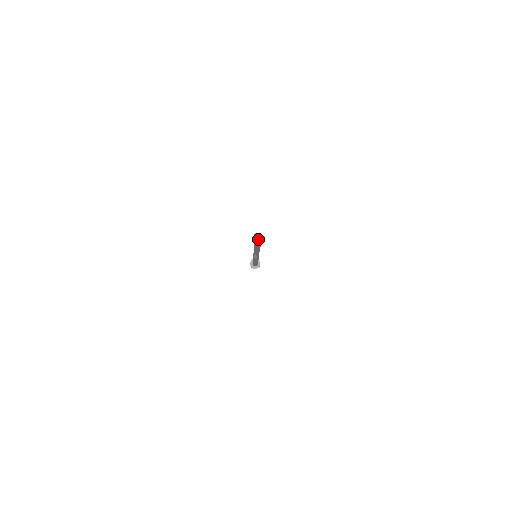
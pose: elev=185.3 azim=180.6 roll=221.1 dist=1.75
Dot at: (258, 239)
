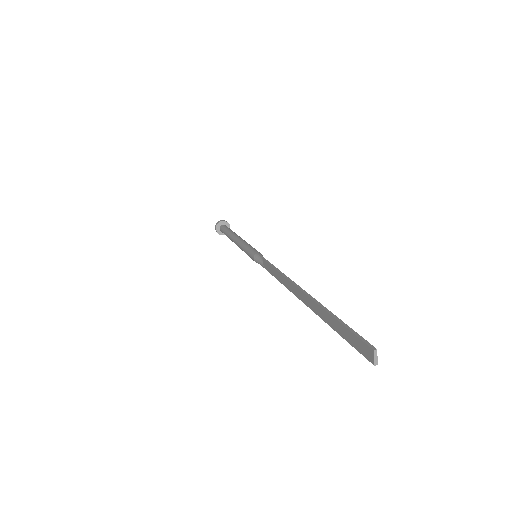
Dot at: (361, 348)
